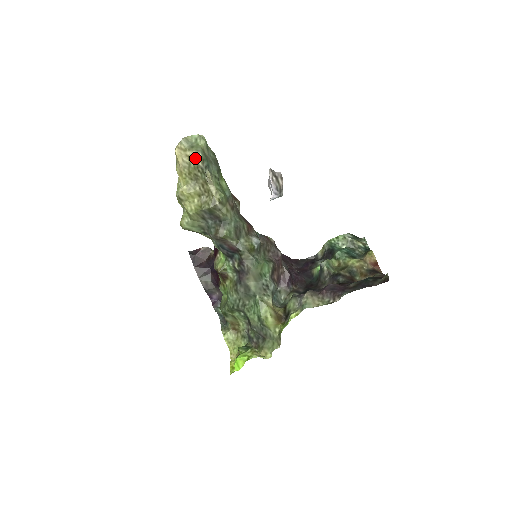
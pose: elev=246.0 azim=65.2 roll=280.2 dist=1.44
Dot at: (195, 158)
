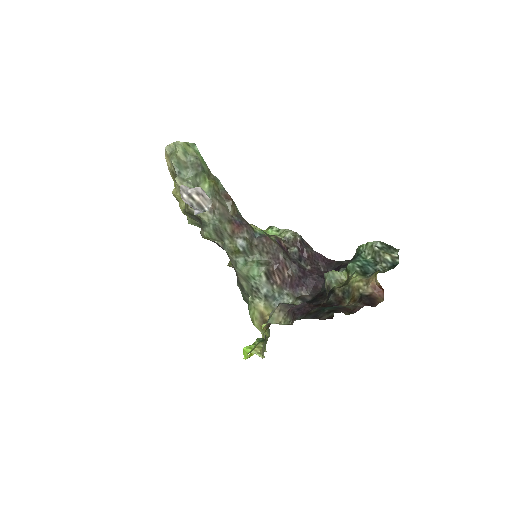
Dot at: (171, 165)
